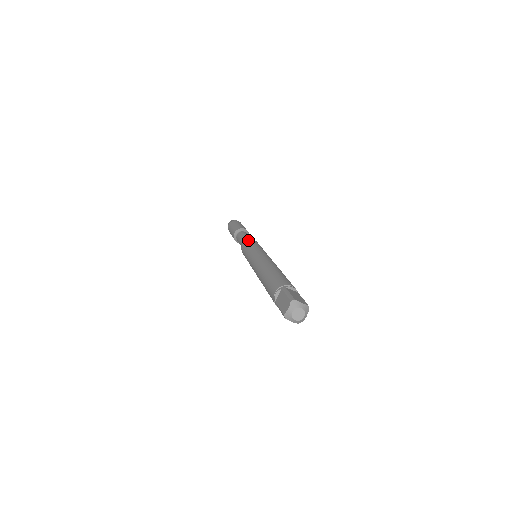
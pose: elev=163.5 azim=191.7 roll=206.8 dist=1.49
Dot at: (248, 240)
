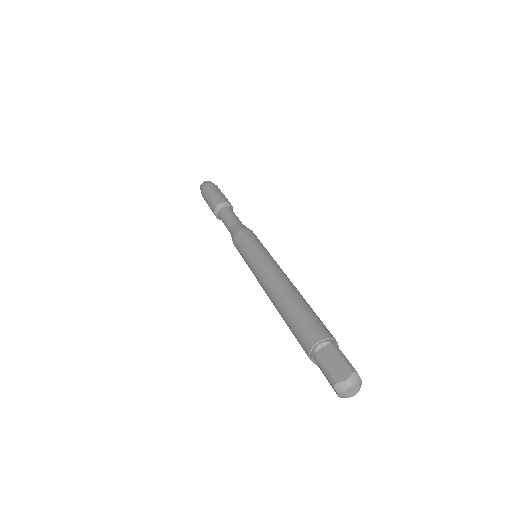
Dot at: (234, 238)
